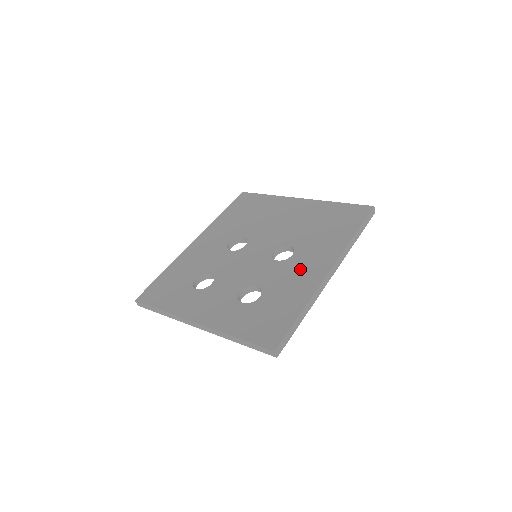
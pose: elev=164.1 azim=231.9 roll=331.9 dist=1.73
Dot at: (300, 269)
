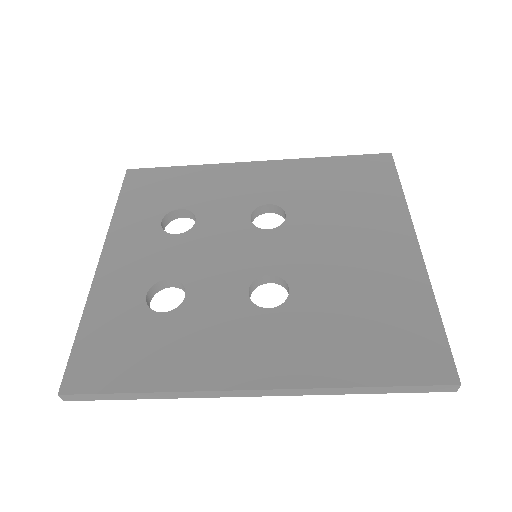
Dot at: (238, 338)
